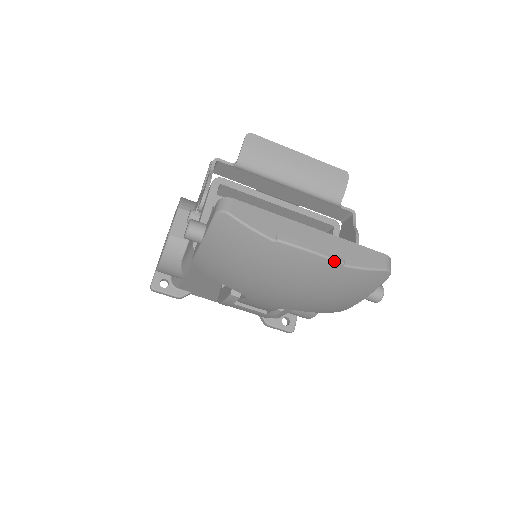
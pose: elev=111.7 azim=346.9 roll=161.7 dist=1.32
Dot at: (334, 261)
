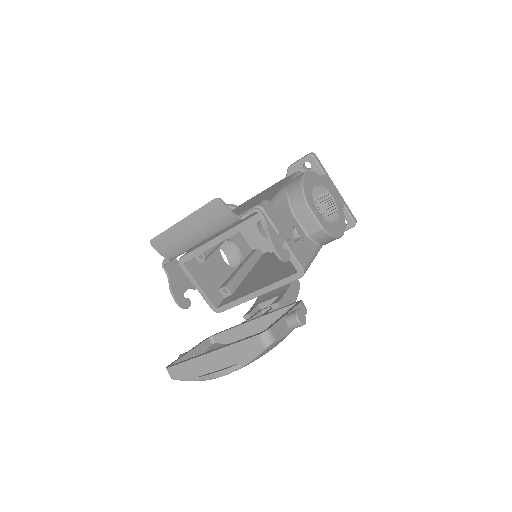
Dot at: occluded
